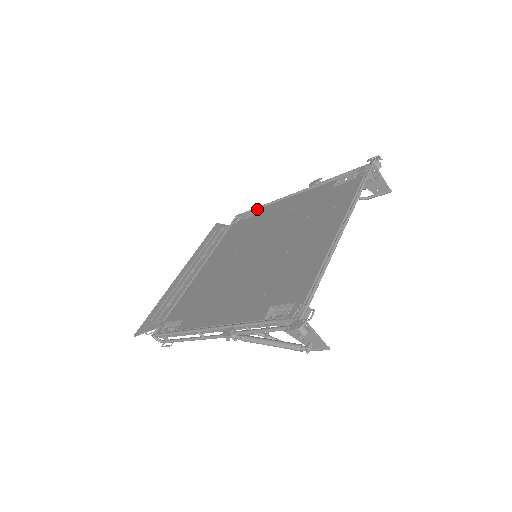
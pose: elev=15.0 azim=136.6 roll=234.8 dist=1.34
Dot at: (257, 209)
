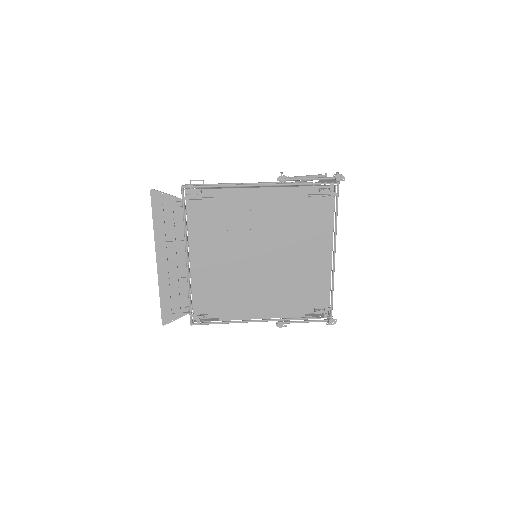
Dot at: (215, 189)
